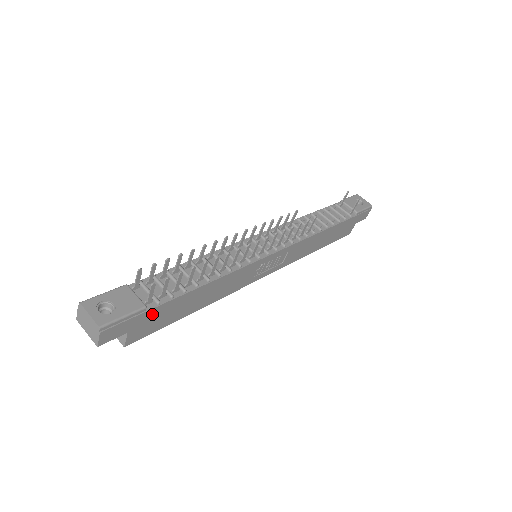
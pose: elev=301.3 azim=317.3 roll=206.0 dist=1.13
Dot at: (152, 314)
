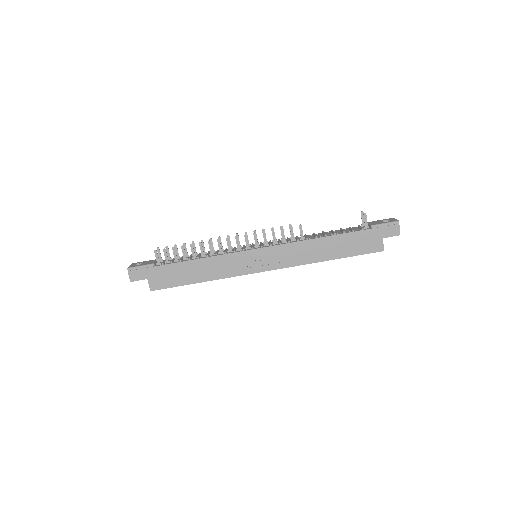
Dot at: (160, 271)
